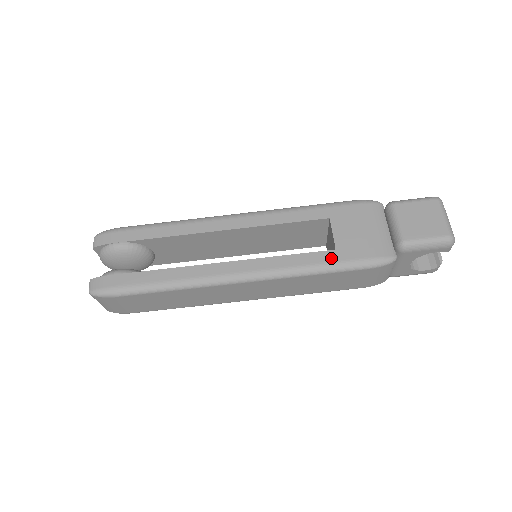
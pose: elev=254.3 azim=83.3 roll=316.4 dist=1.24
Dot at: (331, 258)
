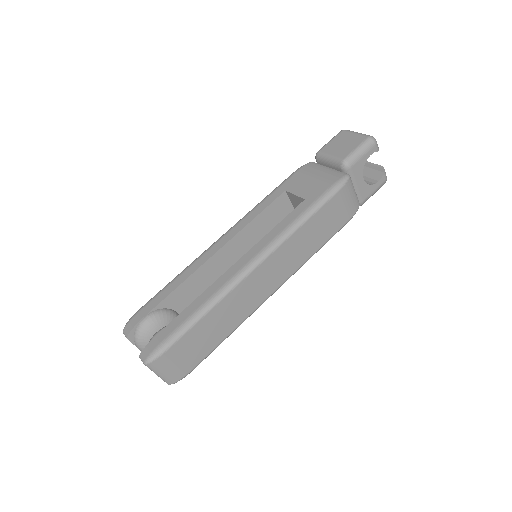
Dot at: (306, 205)
